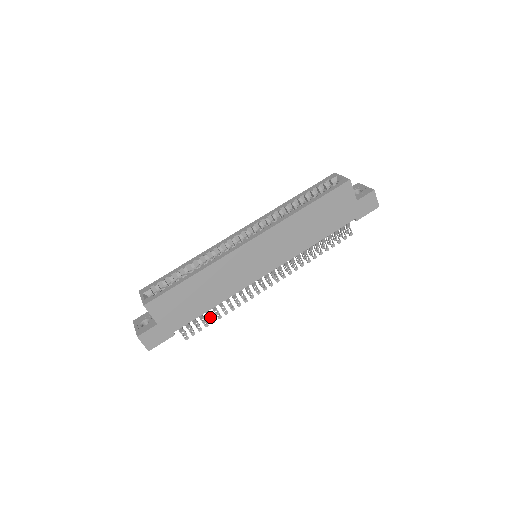
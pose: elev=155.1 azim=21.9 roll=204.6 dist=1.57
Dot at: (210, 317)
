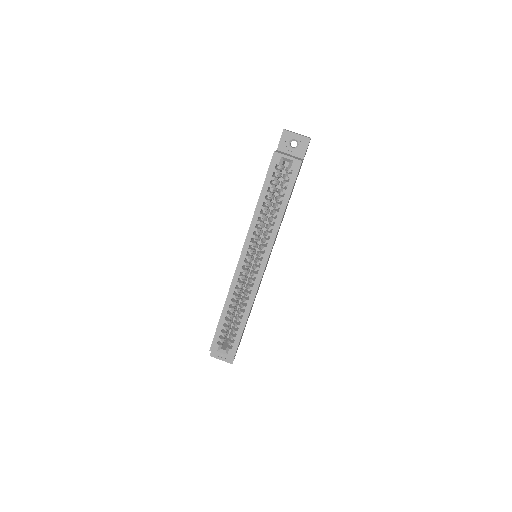
Dot at: occluded
